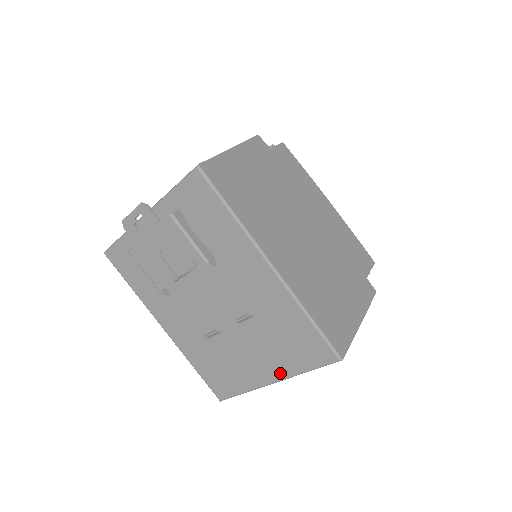
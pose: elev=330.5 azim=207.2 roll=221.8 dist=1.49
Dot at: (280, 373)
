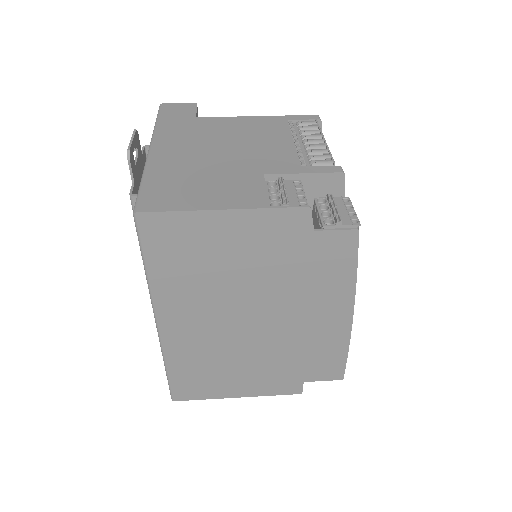
Dot at: occluded
